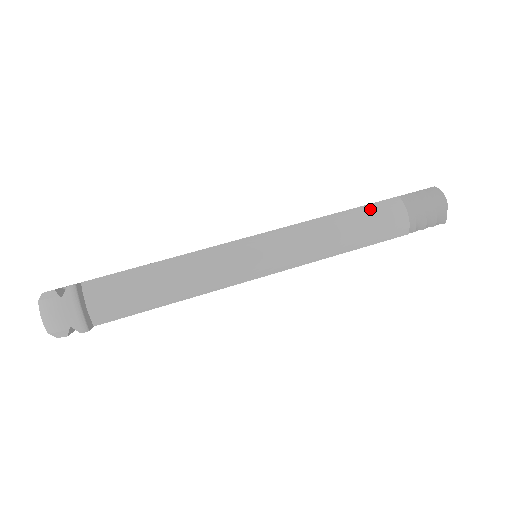
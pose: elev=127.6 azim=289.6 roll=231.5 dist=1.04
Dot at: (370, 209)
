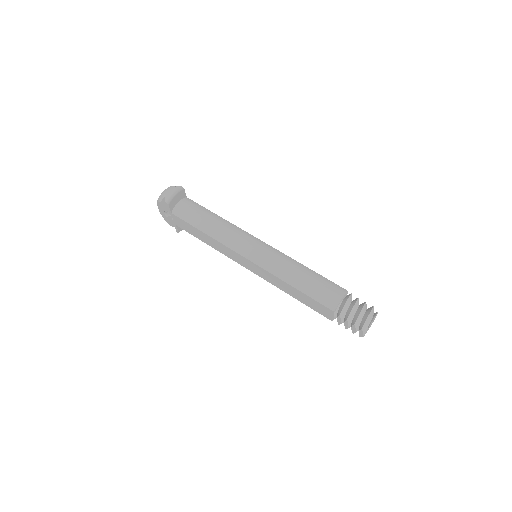
Dot at: (326, 280)
